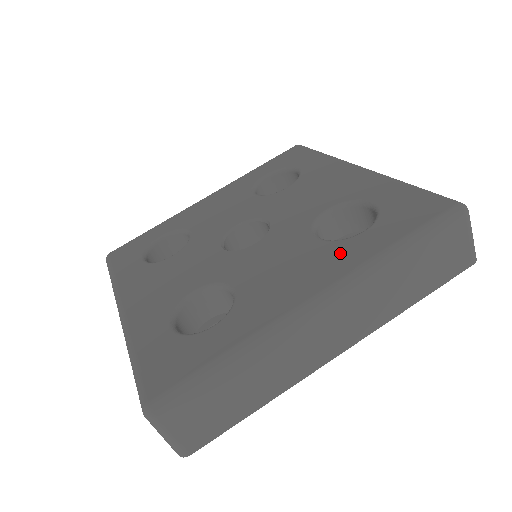
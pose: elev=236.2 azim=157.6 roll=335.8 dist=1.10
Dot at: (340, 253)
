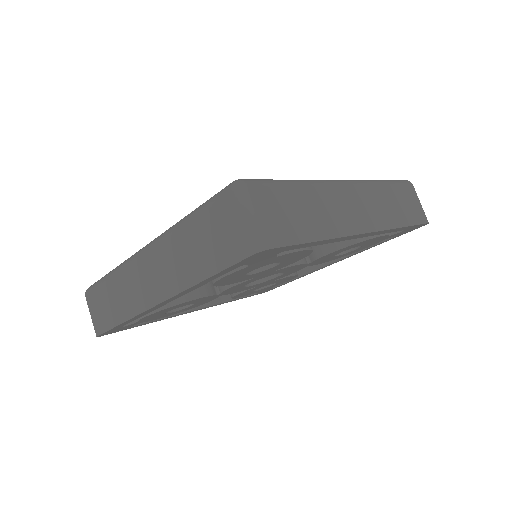
Dot at: occluded
